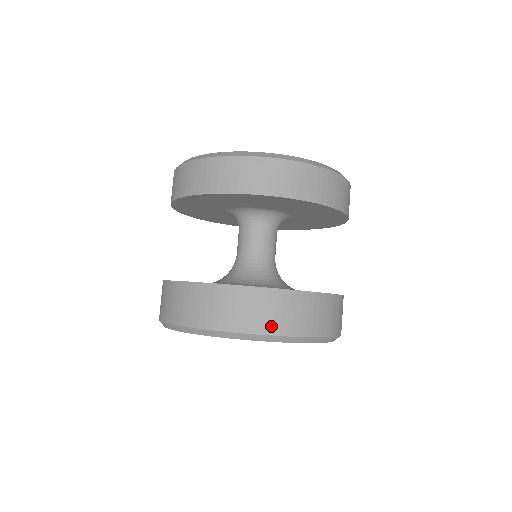
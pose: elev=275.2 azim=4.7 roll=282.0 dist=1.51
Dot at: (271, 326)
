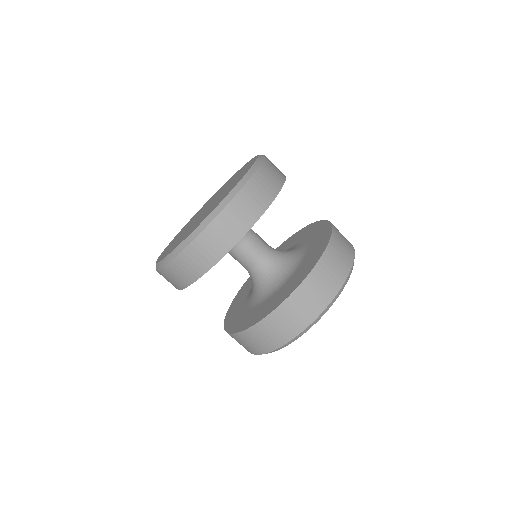
Dot at: (275, 343)
